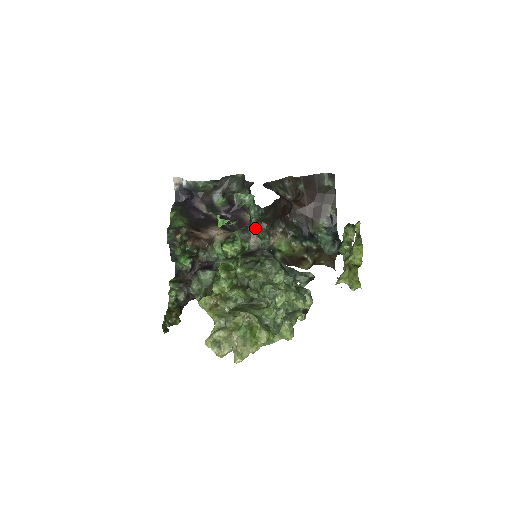
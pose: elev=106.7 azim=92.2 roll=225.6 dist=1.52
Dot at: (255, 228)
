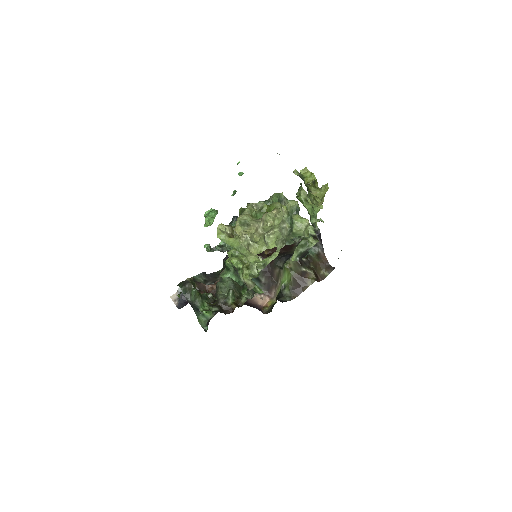
Dot at: occluded
